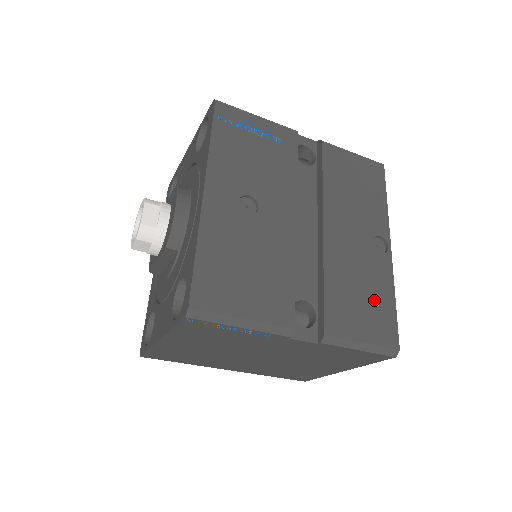
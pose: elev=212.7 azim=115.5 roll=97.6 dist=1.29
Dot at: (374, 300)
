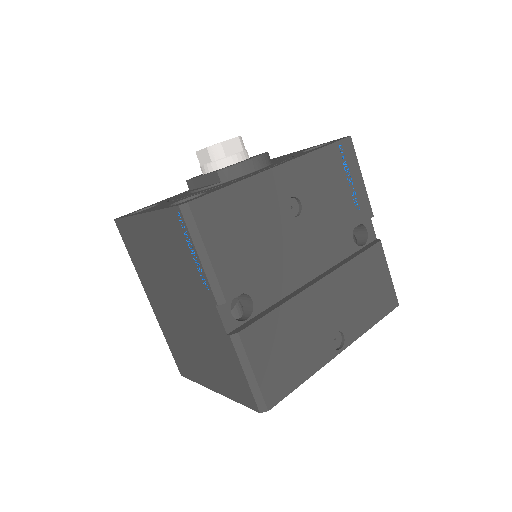
Dot at: (292, 362)
